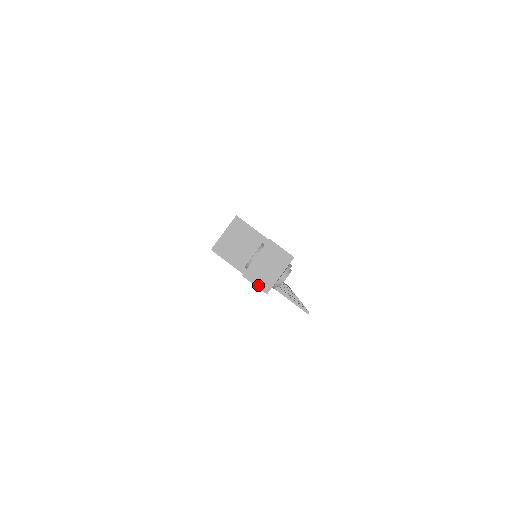
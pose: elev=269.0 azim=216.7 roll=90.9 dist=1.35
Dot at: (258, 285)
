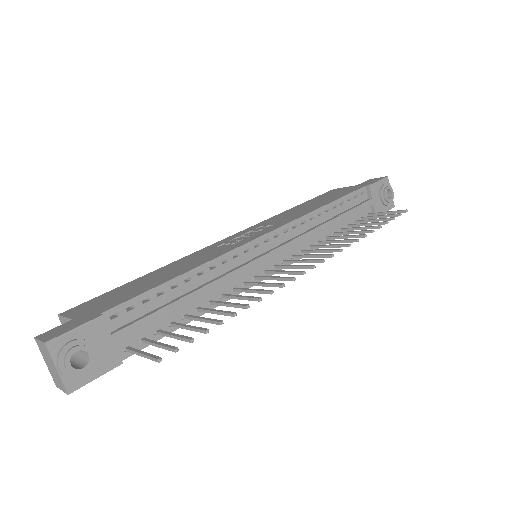
Dot at: (62, 389)
